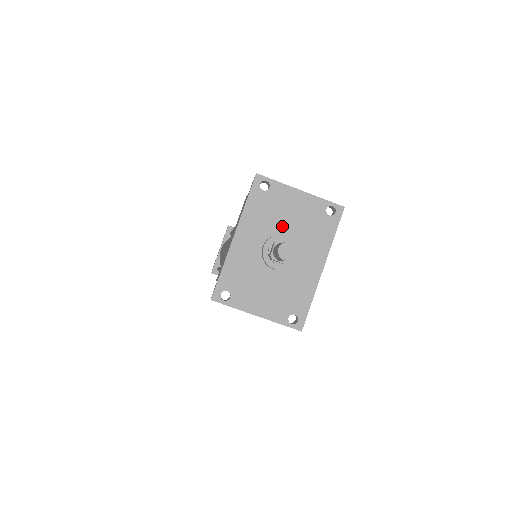
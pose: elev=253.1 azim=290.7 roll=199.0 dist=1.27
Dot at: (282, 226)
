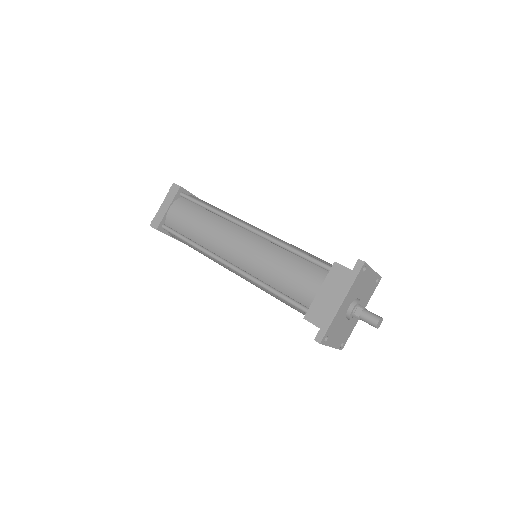
Dot at: (360, 293)
